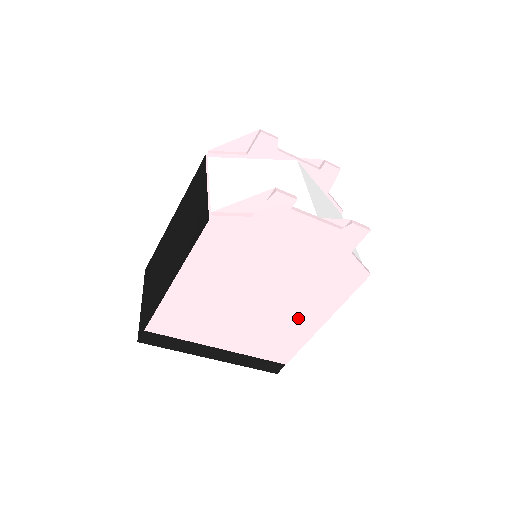
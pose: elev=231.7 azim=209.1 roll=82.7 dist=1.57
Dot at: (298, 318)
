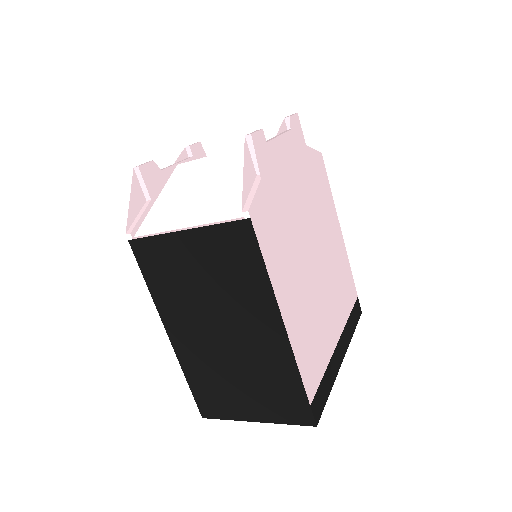
Dot at: (333, 244)
